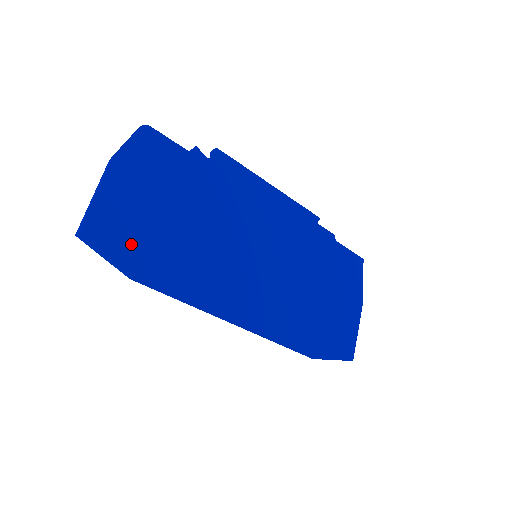
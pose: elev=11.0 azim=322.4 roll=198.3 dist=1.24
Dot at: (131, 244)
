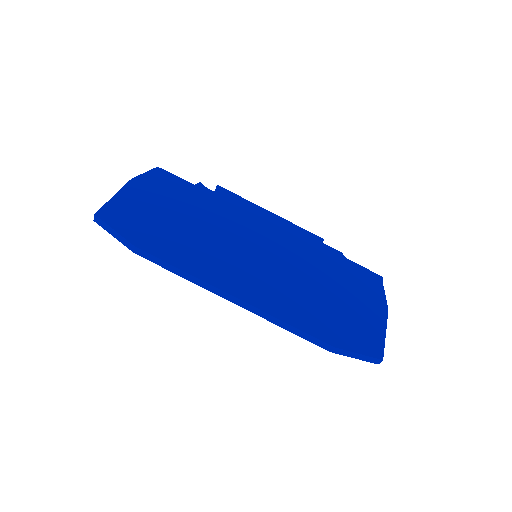
Dot at: (136, 227)
